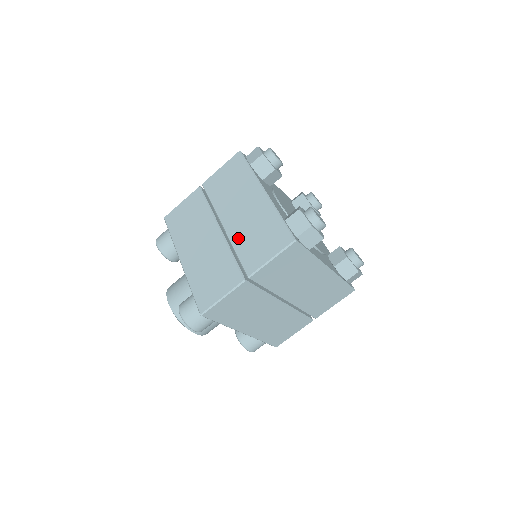
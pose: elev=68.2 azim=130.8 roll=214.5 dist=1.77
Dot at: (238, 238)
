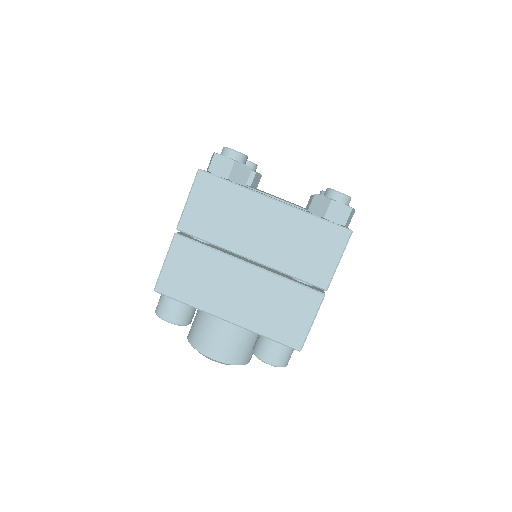
Dot at: (283, 261)
